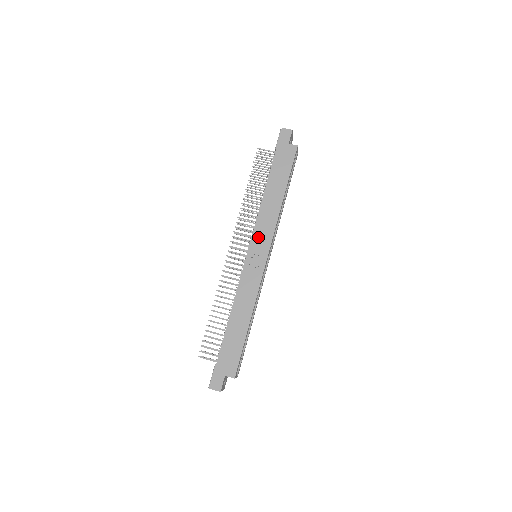
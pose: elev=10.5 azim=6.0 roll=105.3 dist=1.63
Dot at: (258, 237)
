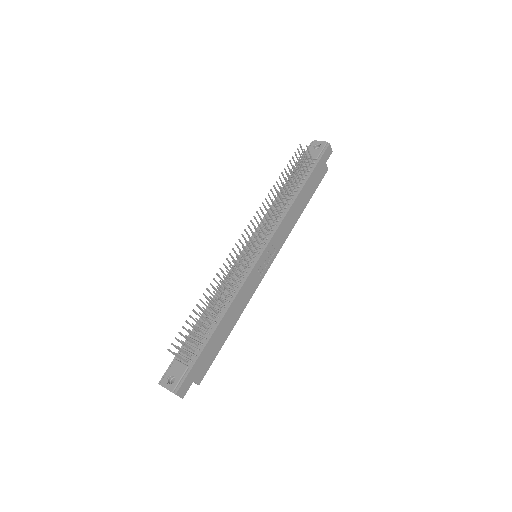
Dot at: (274, 242)
